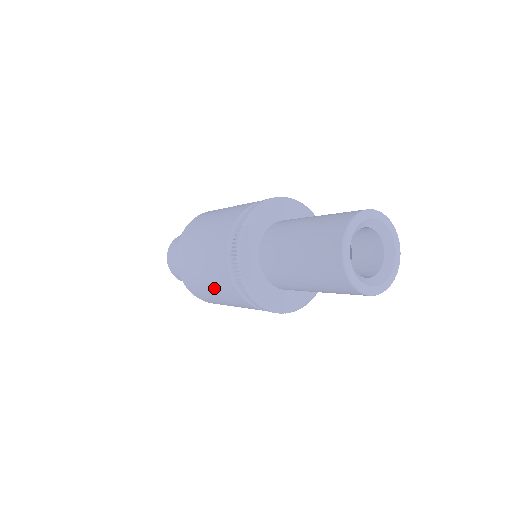
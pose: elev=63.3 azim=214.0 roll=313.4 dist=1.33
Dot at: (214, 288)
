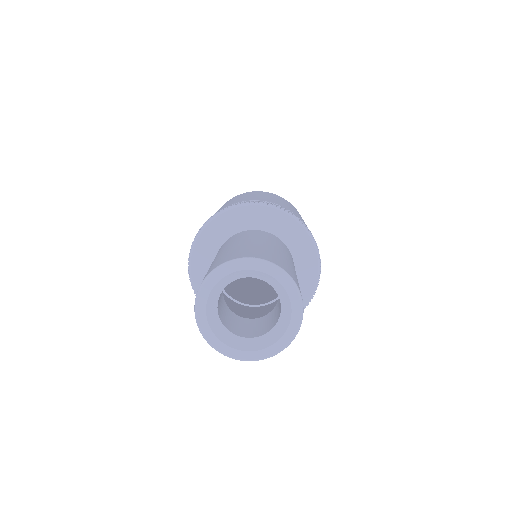
Dot at: occluded
